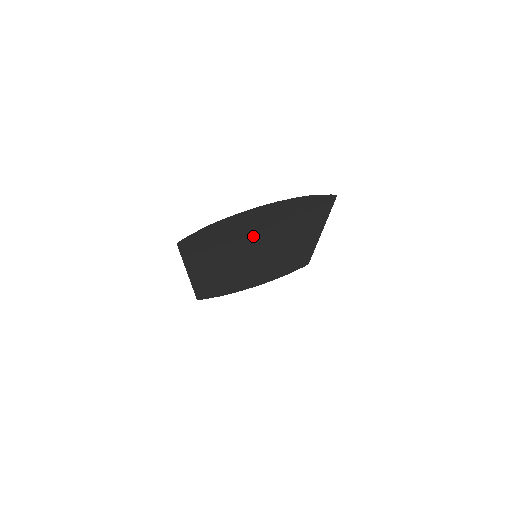
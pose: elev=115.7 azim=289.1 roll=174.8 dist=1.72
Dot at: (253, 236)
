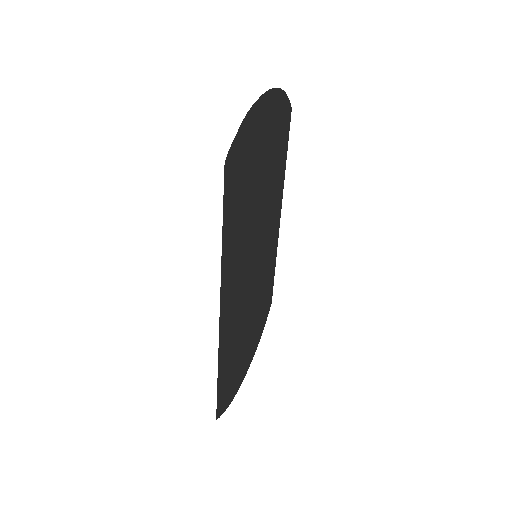
Dot at: (259, 186)
